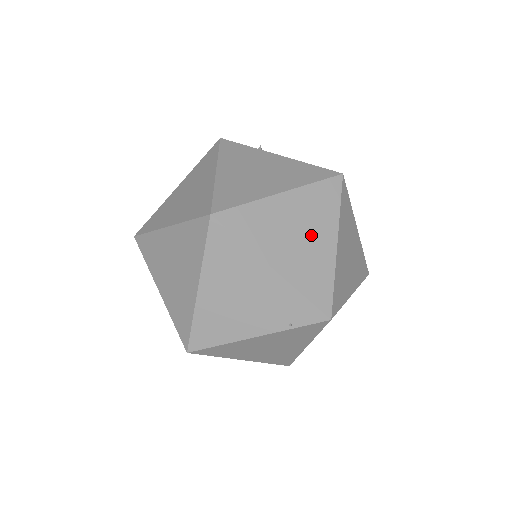
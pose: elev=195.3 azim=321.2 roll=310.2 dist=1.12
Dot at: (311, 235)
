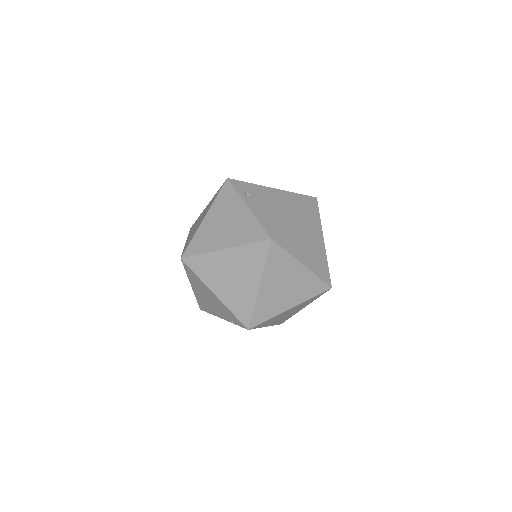
Dot at: (241, 278)
